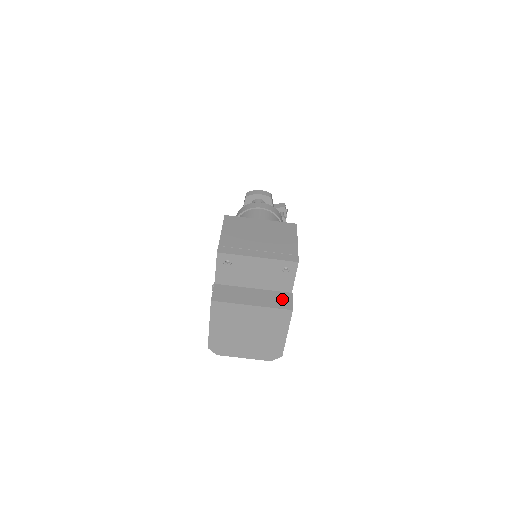
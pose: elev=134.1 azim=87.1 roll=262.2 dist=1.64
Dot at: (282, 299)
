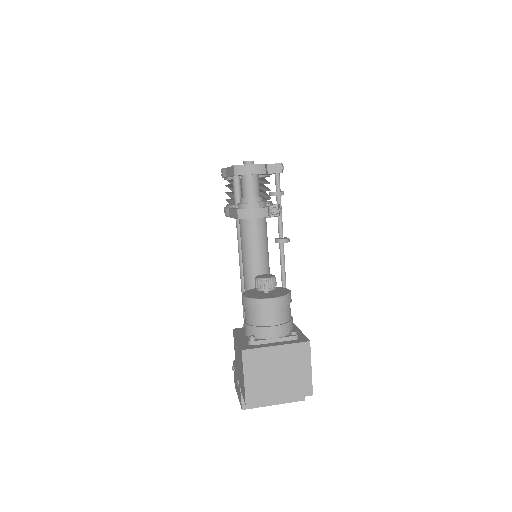
Dot at: occluded
